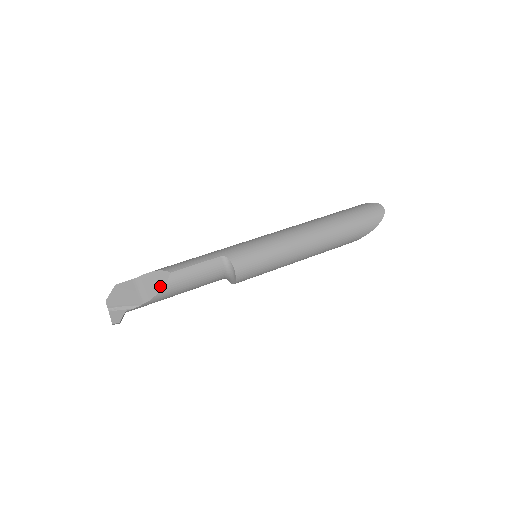
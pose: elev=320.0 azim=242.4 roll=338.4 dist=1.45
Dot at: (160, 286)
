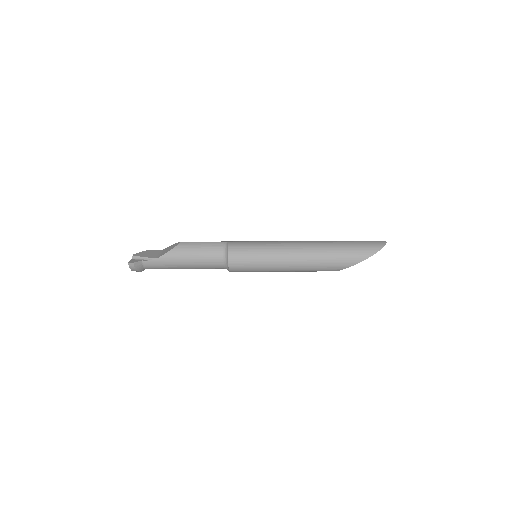
Dot at: (171, 249)
